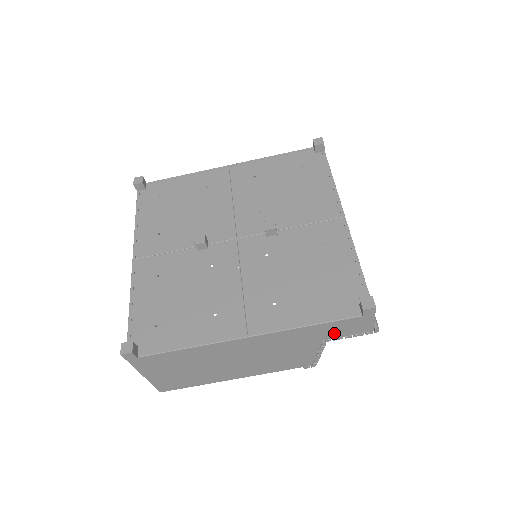
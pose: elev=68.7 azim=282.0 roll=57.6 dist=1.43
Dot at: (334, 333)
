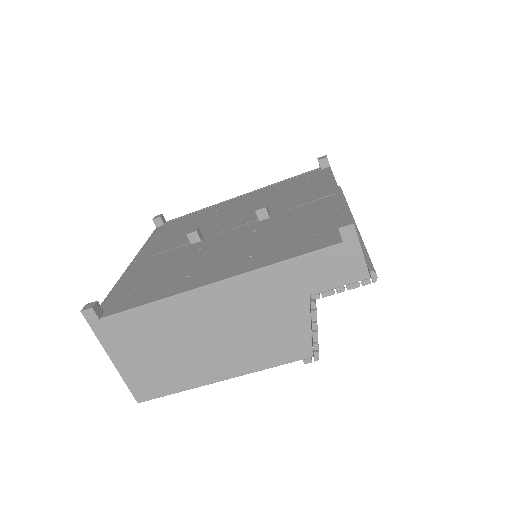
Dot at: (319, 280)
